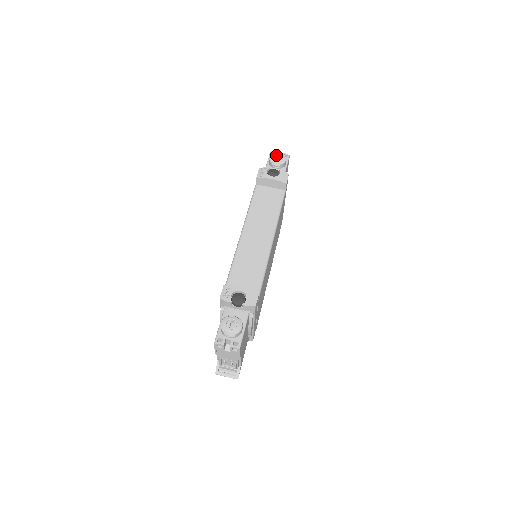
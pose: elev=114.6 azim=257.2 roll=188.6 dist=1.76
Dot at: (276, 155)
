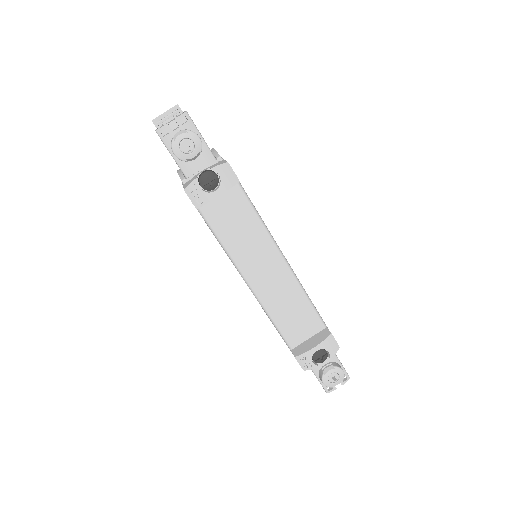
Dot at: (180, 143)
